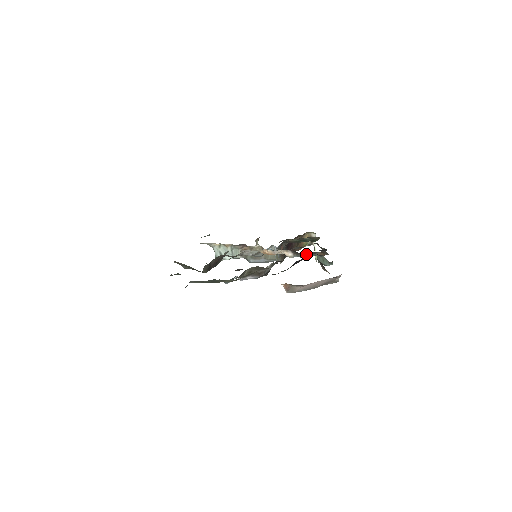
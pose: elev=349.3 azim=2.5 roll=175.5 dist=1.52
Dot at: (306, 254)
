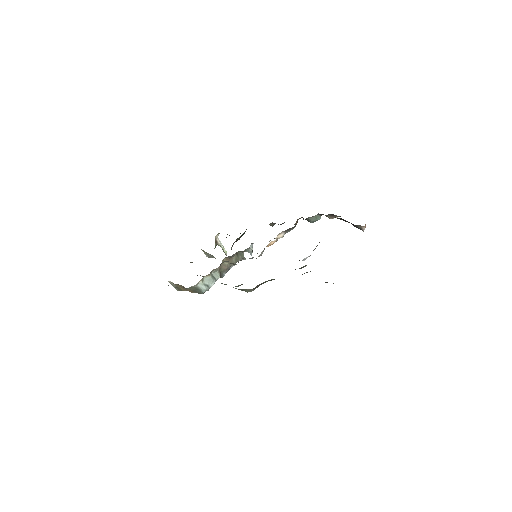
Dot at: (295, 225)
